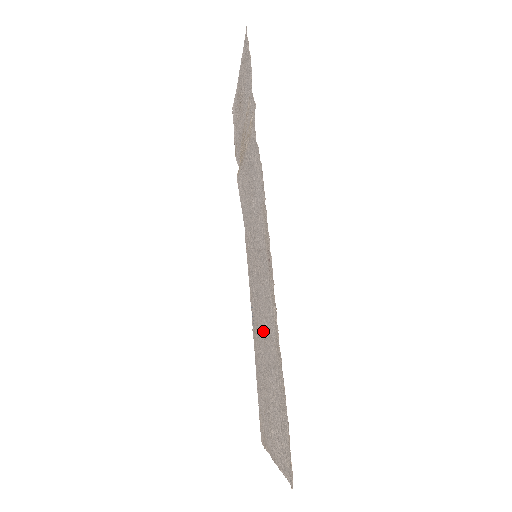
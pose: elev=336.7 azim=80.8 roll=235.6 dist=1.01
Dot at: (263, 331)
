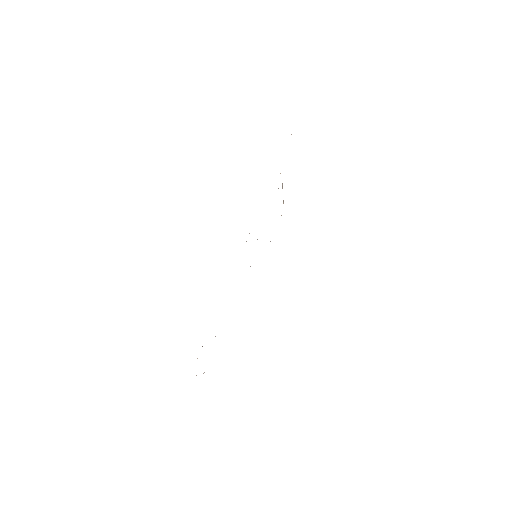
Dot at: occluded
